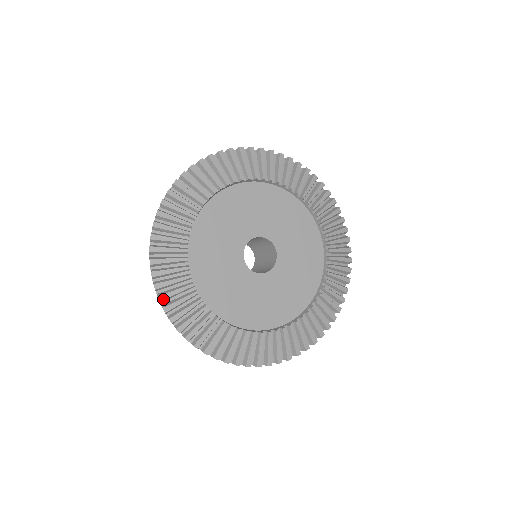
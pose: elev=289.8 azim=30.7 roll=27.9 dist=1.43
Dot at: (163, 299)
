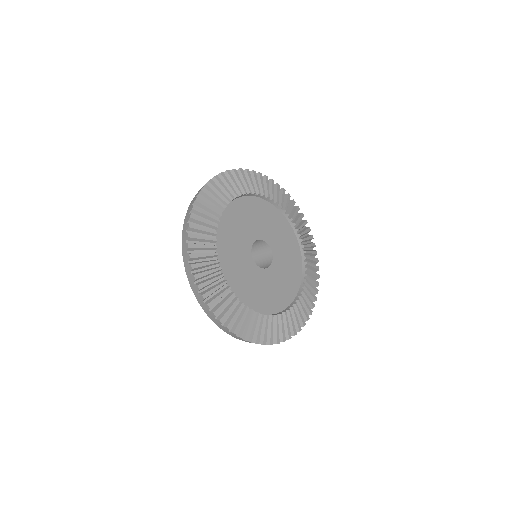
Dot at: (224, 320)
